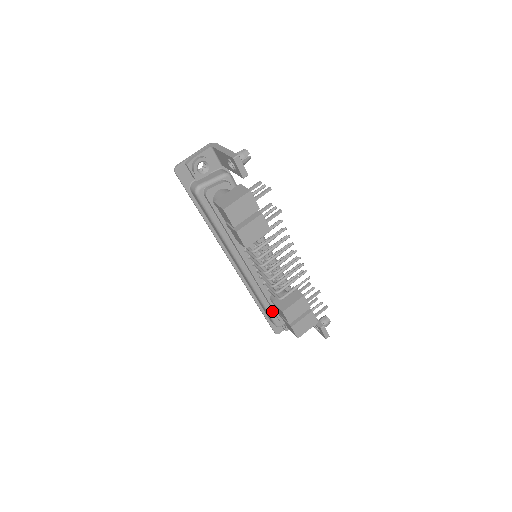
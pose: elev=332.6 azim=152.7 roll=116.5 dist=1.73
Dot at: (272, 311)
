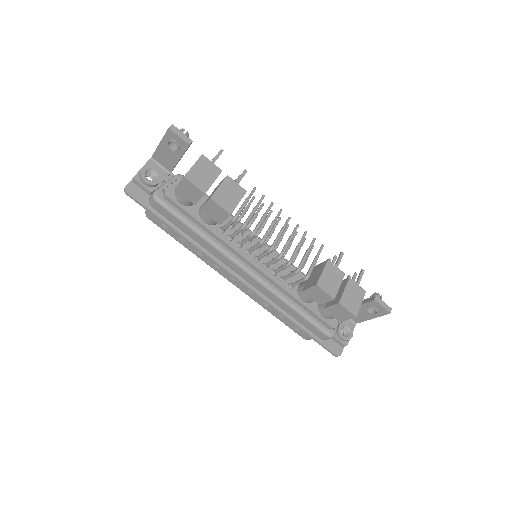
Dot at: (312, 316)
